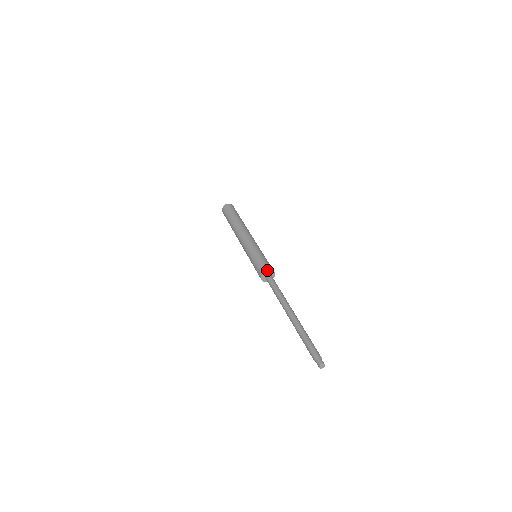
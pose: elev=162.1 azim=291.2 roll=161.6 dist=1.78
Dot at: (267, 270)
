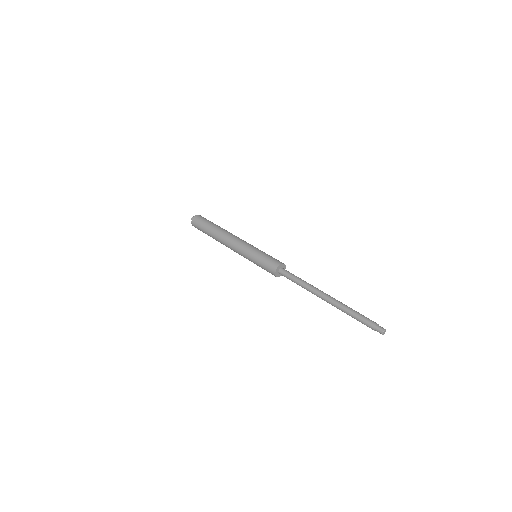
Dot at: (278, 266)
